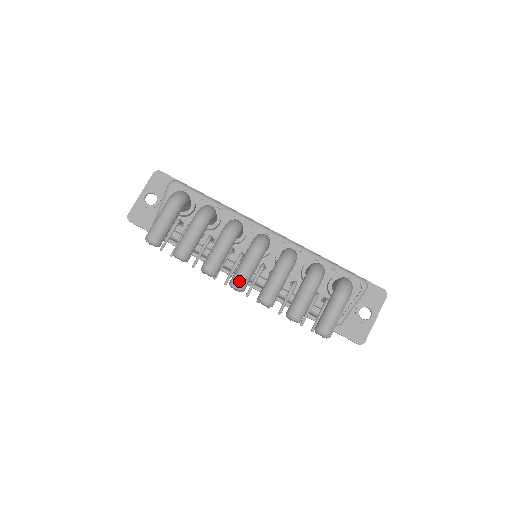
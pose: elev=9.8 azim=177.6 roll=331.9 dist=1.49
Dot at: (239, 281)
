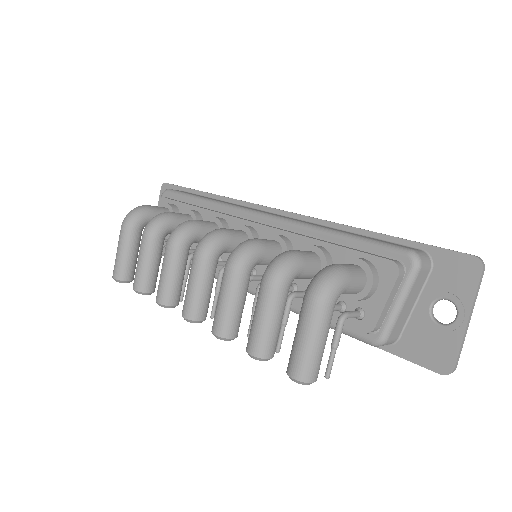
Dot at: (185, 309)
